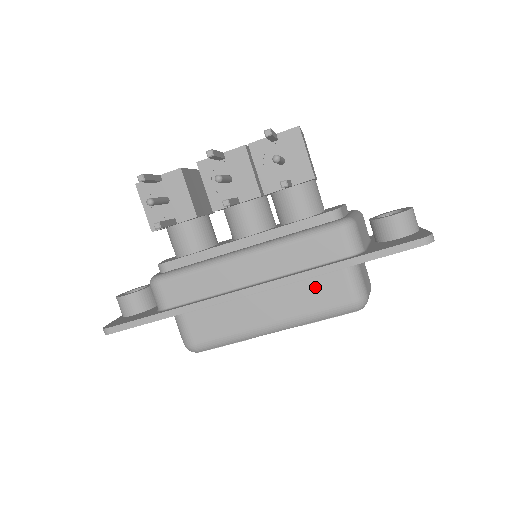
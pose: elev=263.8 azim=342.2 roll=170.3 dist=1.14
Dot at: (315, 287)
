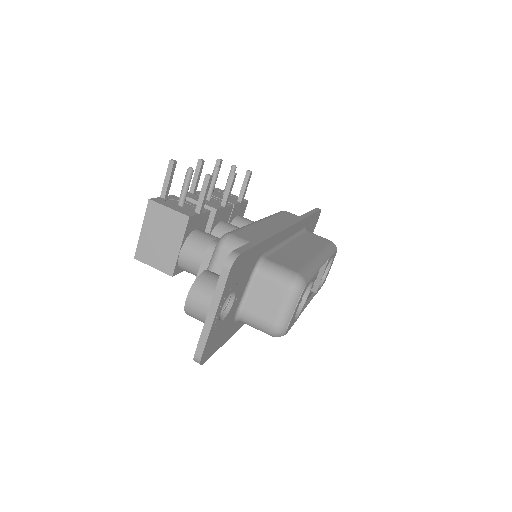
Dot at: (308, 238)
